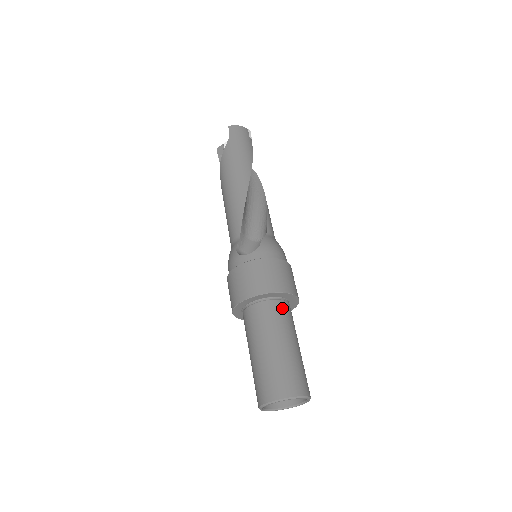
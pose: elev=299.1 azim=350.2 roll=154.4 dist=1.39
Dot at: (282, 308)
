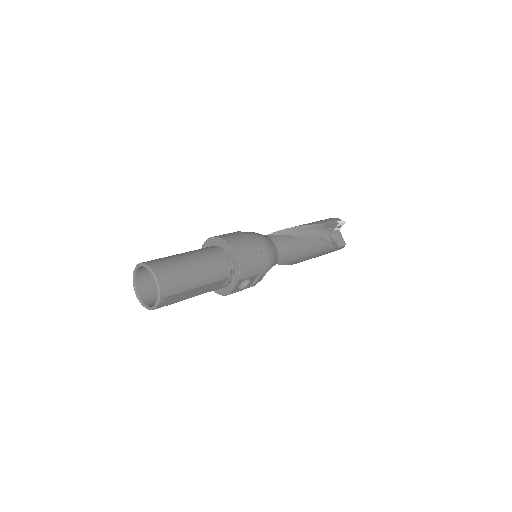
Dot at: (212, 248)
